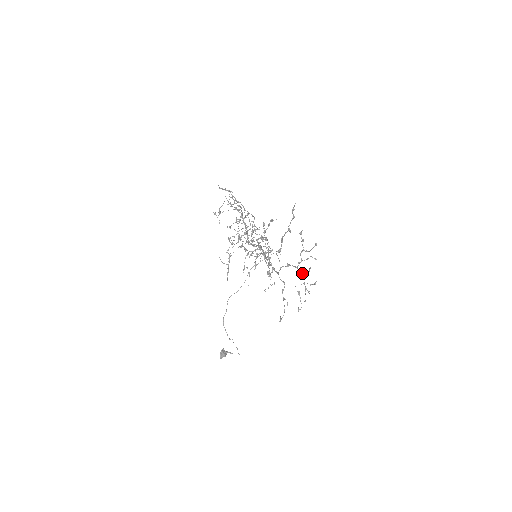
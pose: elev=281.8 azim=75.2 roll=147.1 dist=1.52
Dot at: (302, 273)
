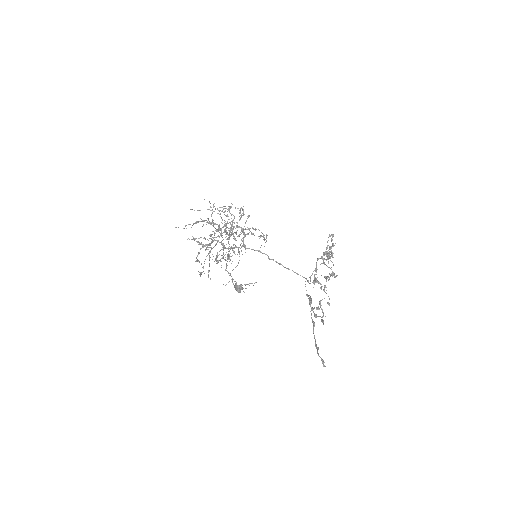
Dot at: (327, 259)
